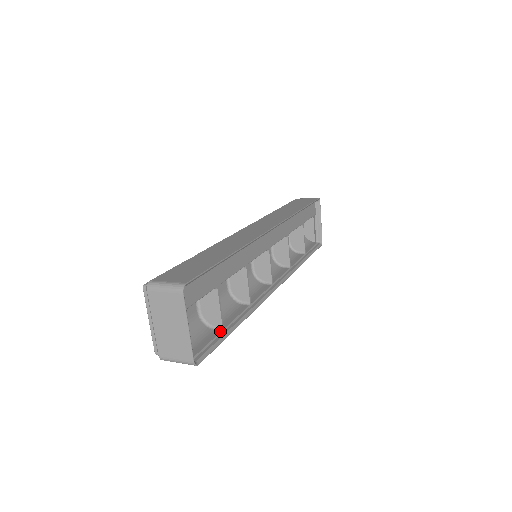
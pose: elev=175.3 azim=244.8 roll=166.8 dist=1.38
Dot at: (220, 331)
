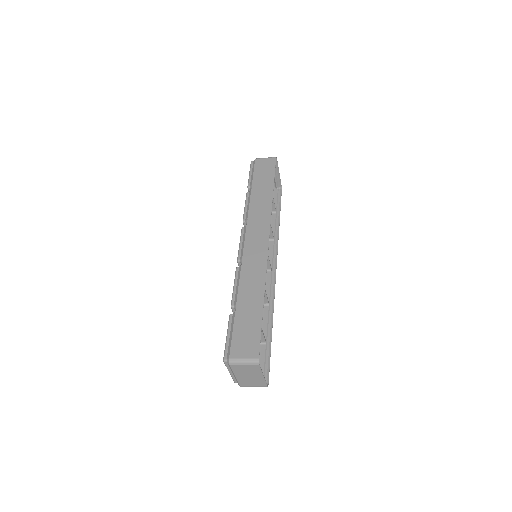
Dot at: (265, 345)
